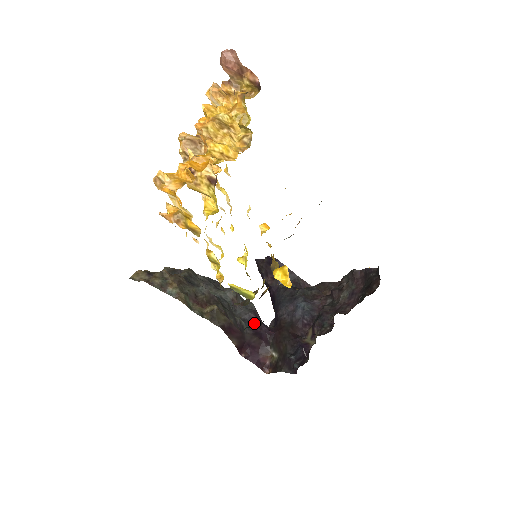
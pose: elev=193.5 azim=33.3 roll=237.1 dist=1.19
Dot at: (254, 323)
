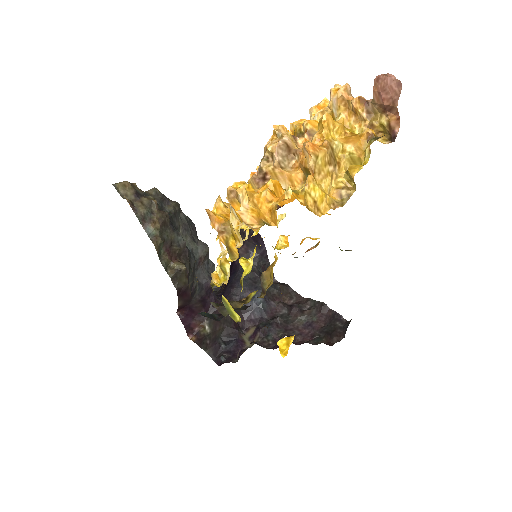
Dot at: (207, 290)
